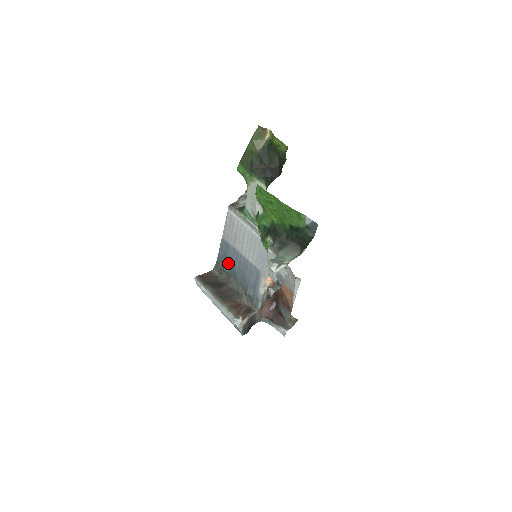
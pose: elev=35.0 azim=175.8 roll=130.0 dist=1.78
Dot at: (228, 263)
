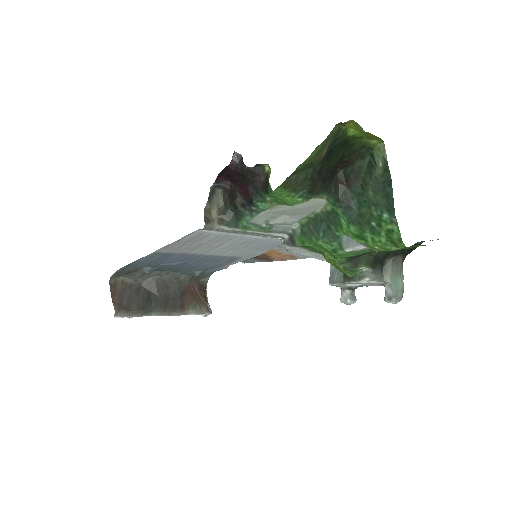
Dot at: (158, 266)
